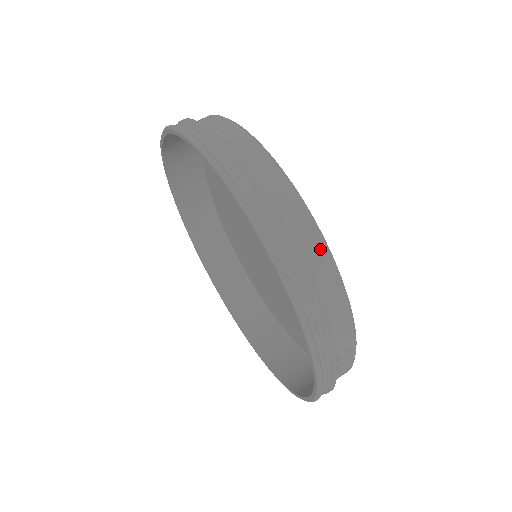
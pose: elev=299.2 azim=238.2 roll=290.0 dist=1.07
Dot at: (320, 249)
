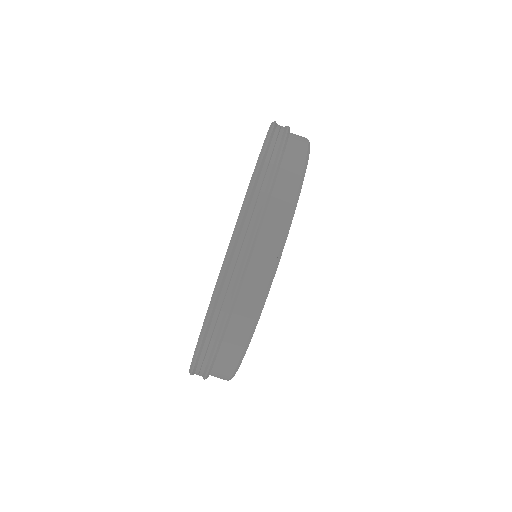
Dot at: occluded
